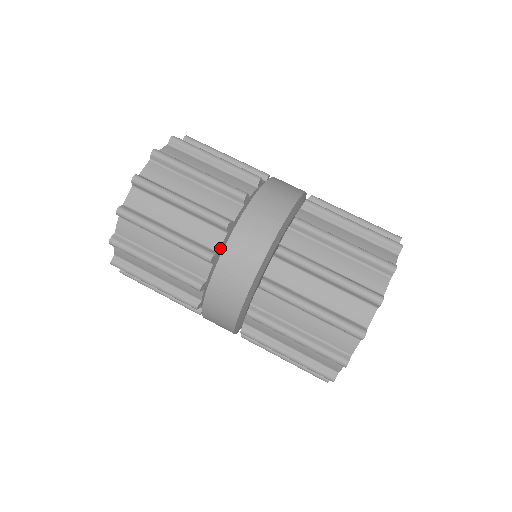
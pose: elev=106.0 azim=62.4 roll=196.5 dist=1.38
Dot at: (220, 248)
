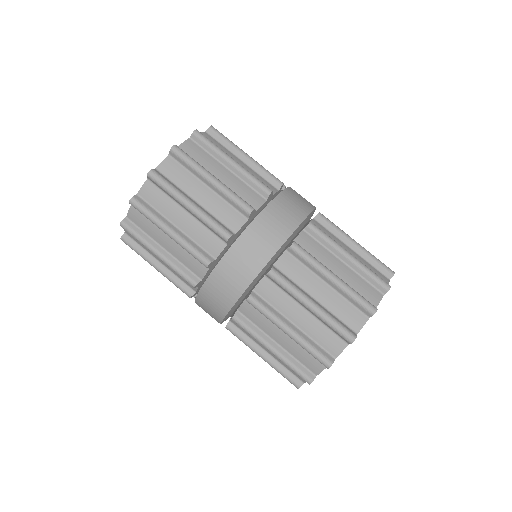
Dot at: (238, 231)
